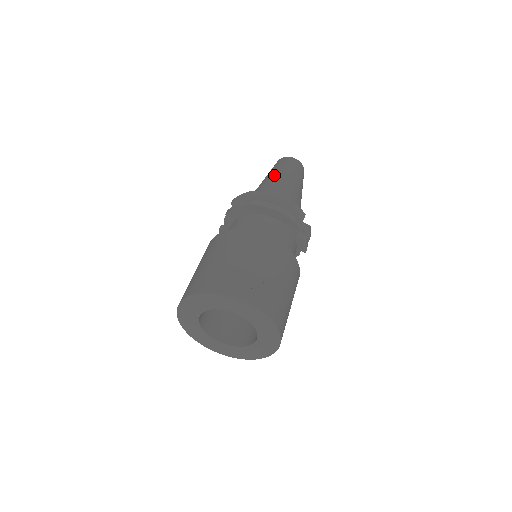
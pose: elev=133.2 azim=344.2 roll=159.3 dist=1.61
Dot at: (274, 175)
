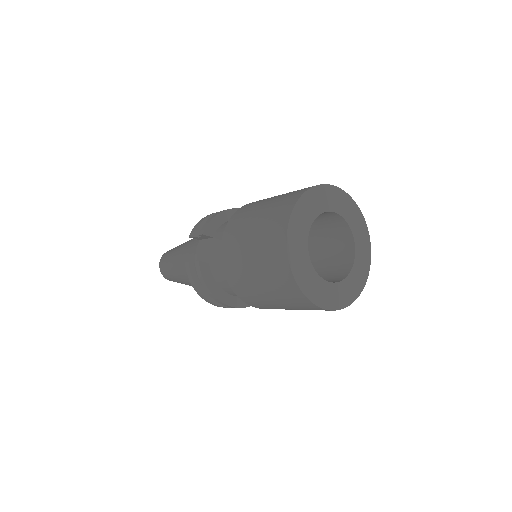
Dot at: (185, 242)
